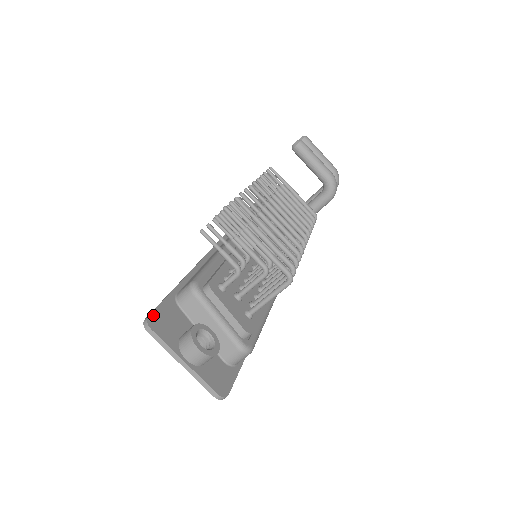
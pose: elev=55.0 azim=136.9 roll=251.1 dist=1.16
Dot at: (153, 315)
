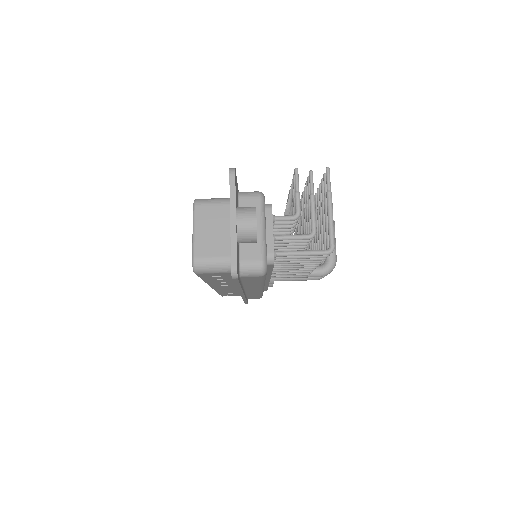
Dot at: occluded
